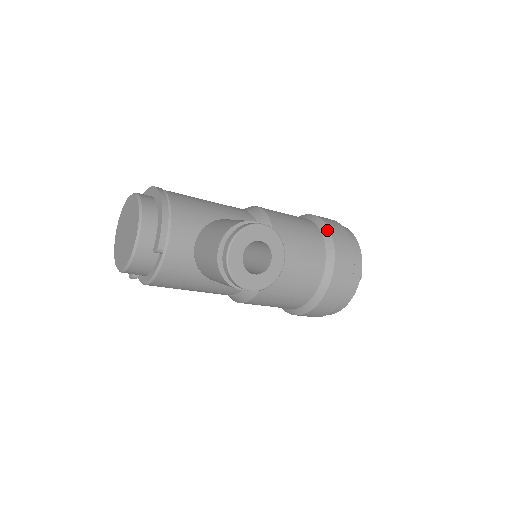
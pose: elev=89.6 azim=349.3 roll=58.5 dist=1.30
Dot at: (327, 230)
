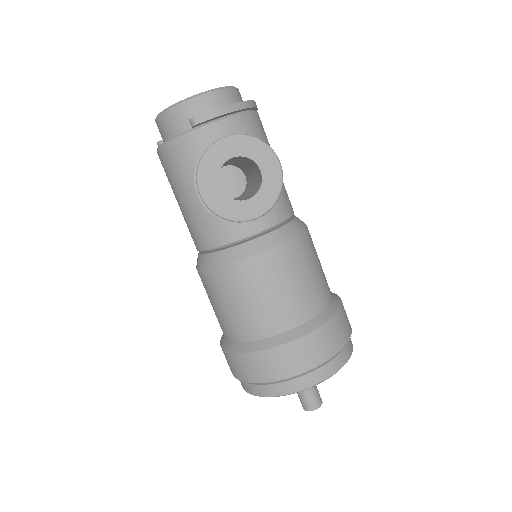
Dot at: (333, 311)
